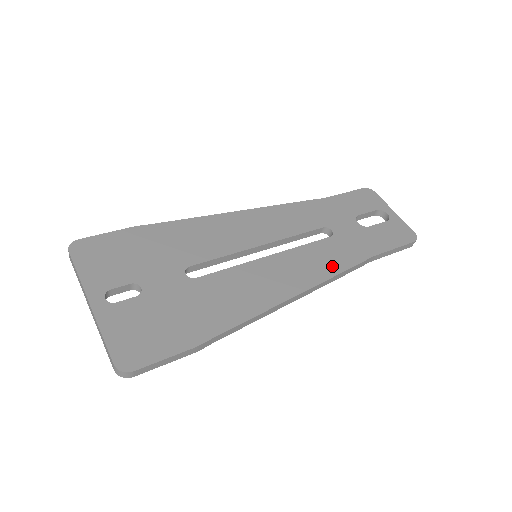
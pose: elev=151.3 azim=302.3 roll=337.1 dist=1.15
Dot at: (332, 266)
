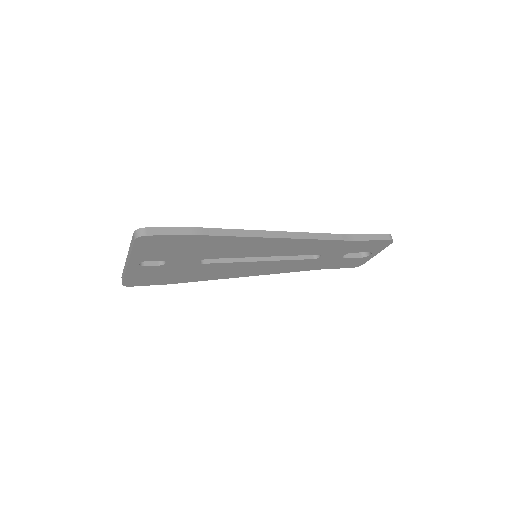
Dot at: occluded
